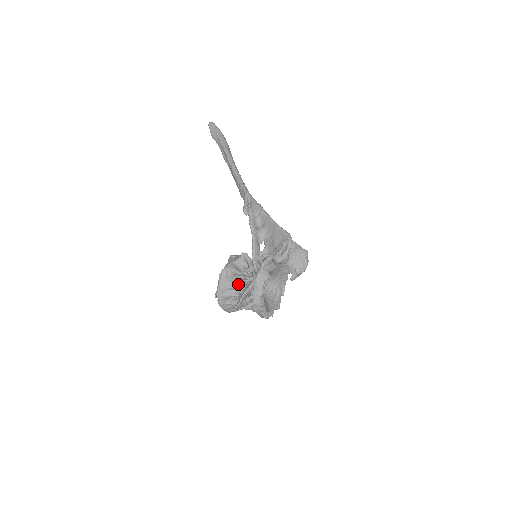
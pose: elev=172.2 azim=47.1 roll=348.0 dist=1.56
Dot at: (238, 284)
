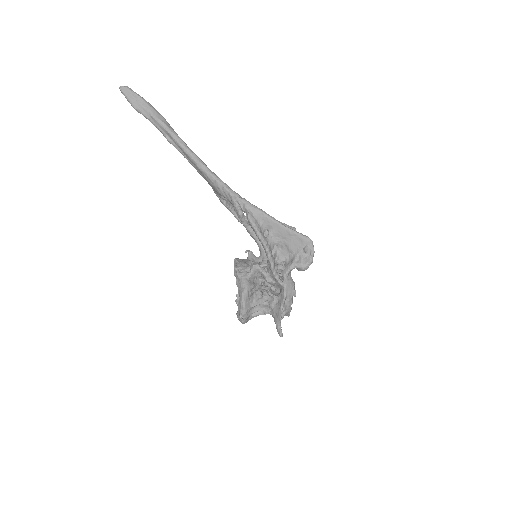
Dot at: (259, 299)
